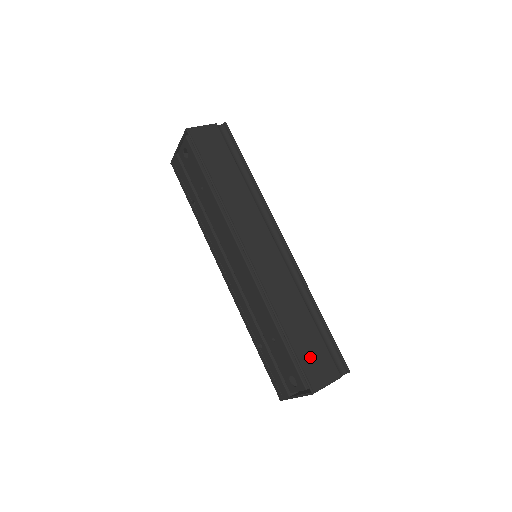
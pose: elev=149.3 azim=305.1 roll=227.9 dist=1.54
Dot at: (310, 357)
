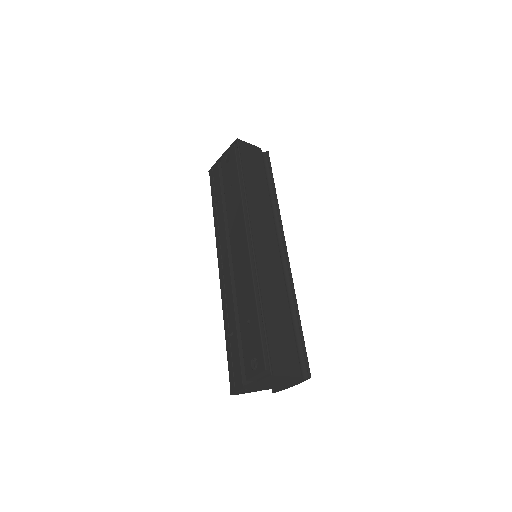
Dot at: (279, 344)
